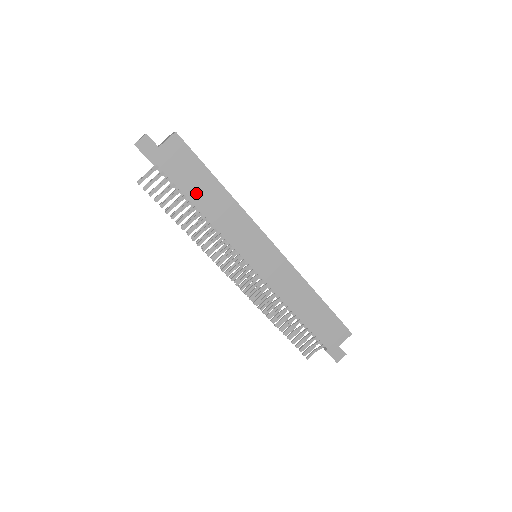
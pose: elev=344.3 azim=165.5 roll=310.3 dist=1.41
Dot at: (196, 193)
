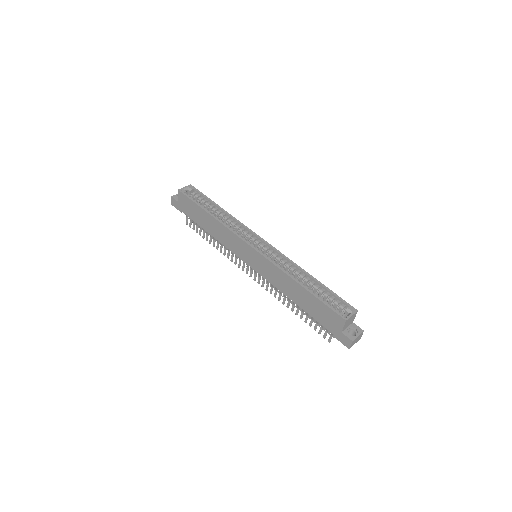
Dot at: (202, 223)
